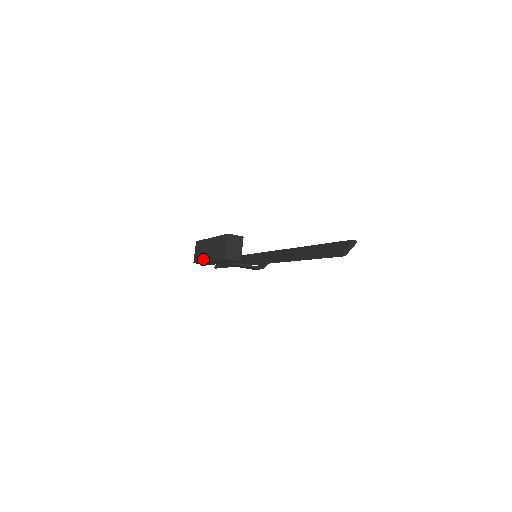
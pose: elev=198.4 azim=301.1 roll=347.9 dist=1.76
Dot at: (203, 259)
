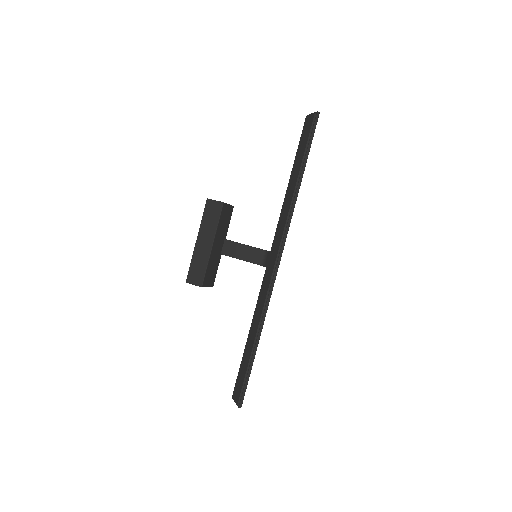
Dot at: occluded
